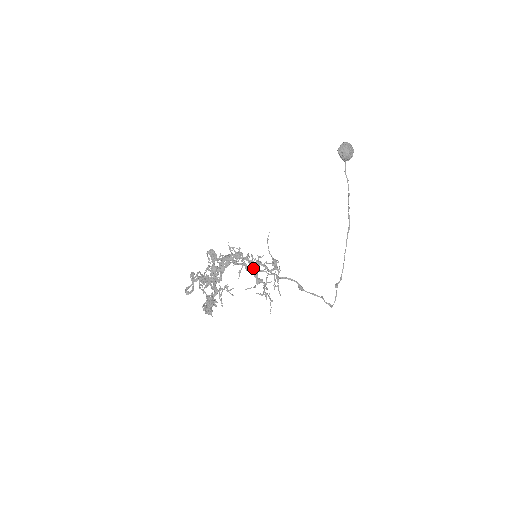
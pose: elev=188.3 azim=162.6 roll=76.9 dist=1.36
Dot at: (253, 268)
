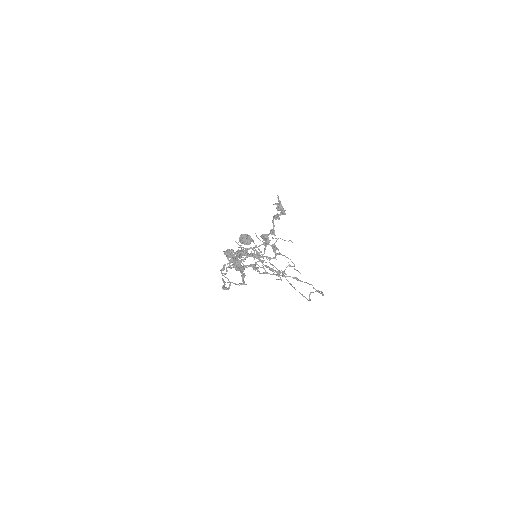
Dot at: occluded
